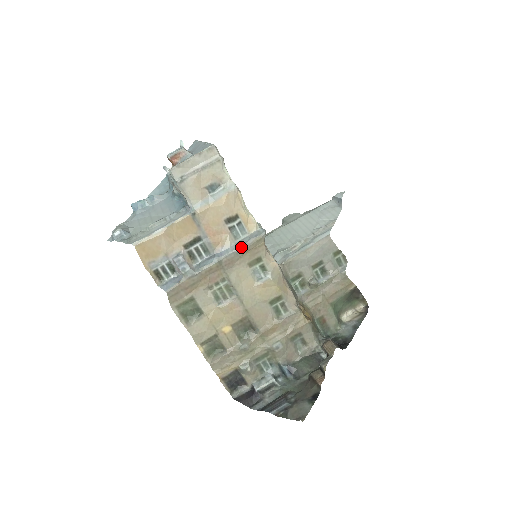
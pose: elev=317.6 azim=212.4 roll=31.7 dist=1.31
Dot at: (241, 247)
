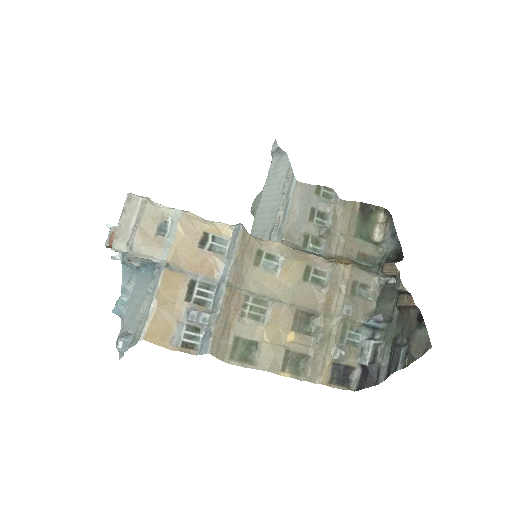
Dot at: (234, 255)
